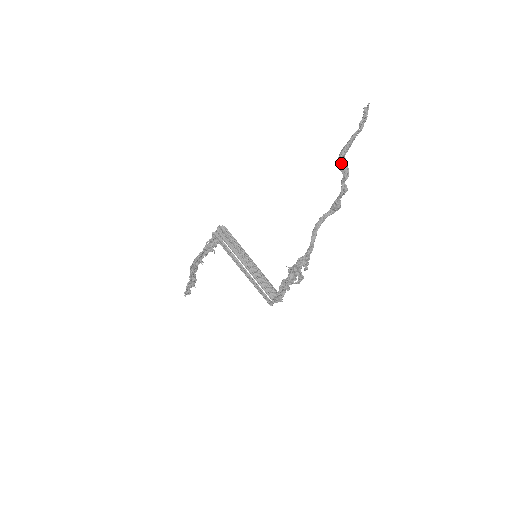
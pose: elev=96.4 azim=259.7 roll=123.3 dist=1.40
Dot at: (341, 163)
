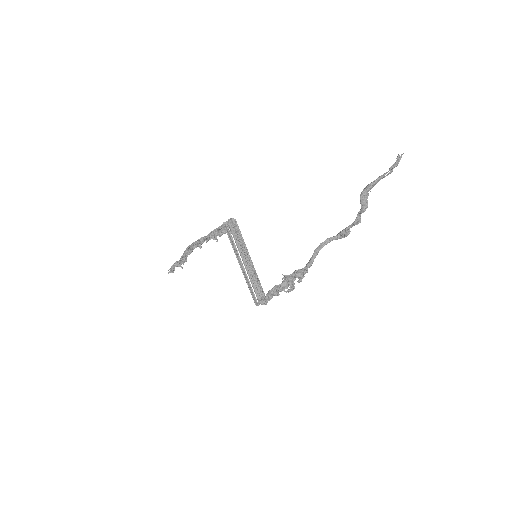
Dot at: (364, 197)
